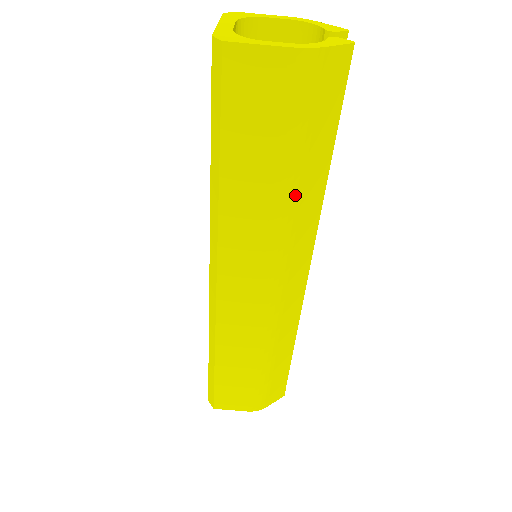
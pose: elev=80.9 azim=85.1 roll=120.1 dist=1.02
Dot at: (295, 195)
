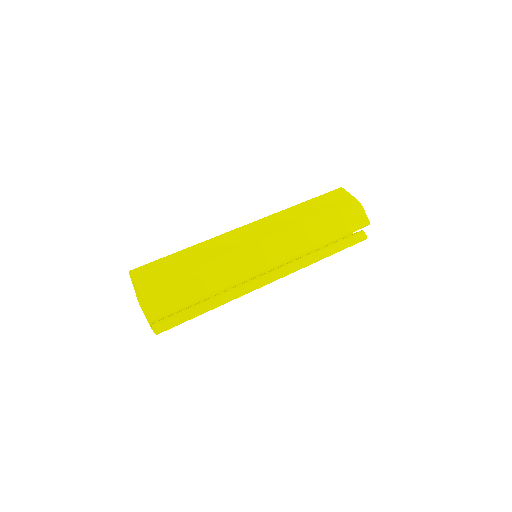
Dot at: (312, 227)
